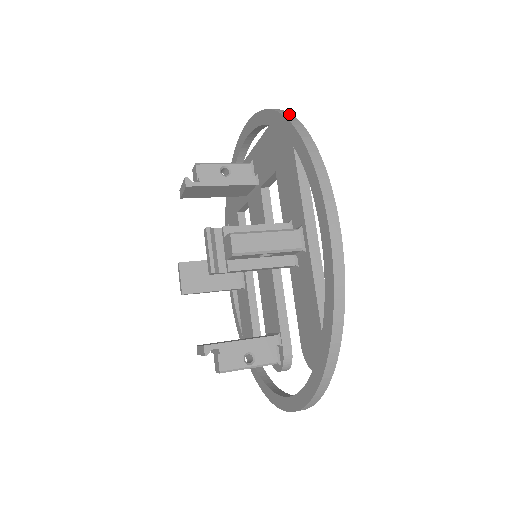
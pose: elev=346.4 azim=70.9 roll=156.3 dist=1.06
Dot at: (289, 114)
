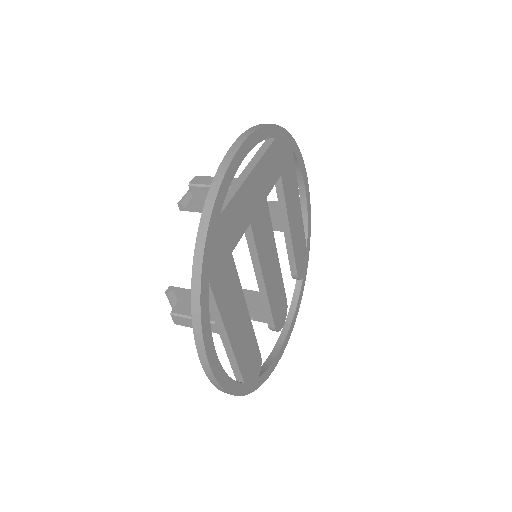
Dot at: (202, 242)
